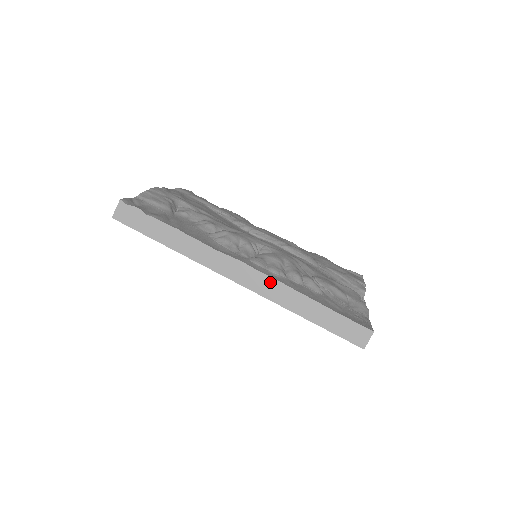
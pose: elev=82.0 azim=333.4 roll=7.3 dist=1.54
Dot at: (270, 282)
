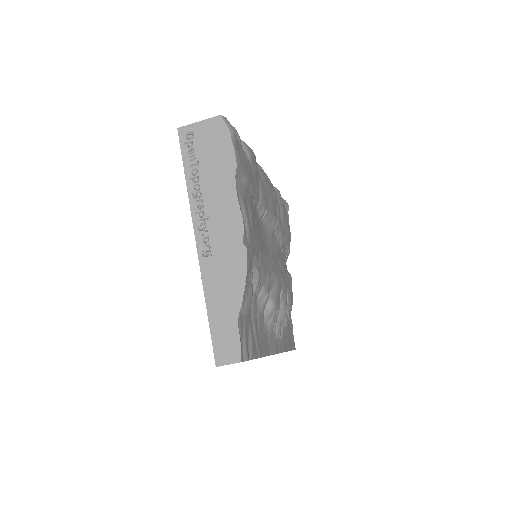
Dot at: occluded
